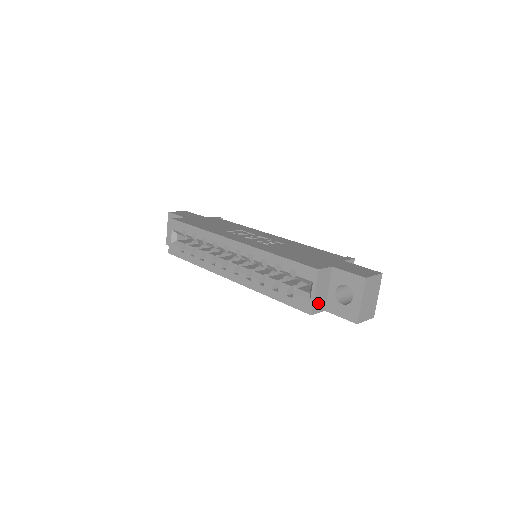
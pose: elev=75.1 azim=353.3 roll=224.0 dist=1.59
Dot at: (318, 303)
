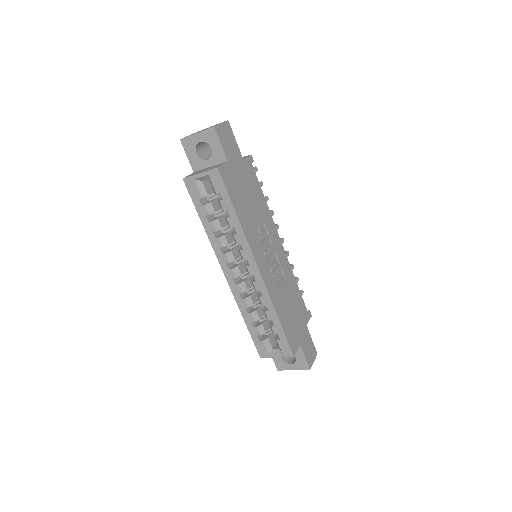
Dot at: occluded
